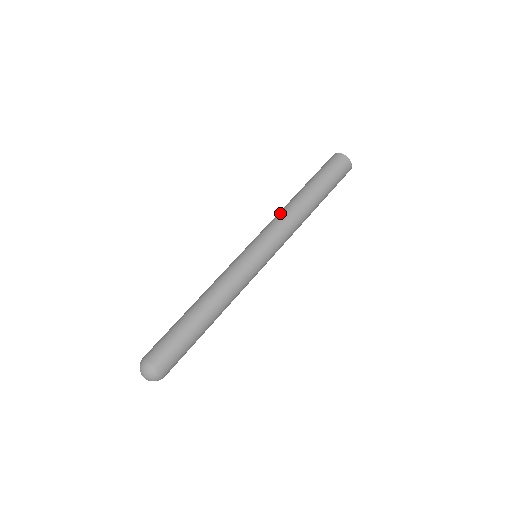
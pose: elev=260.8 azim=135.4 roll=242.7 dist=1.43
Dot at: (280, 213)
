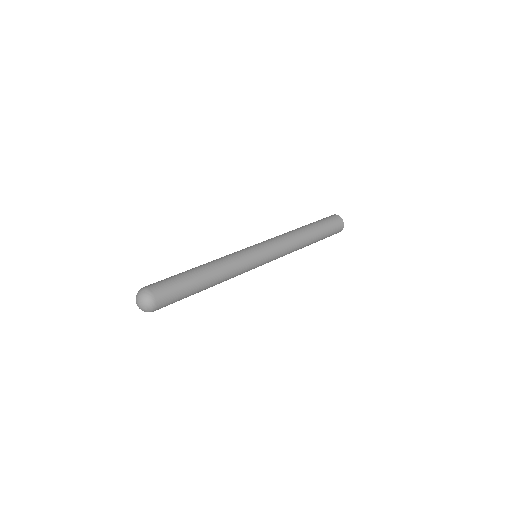
Dot at: (288, 235)
